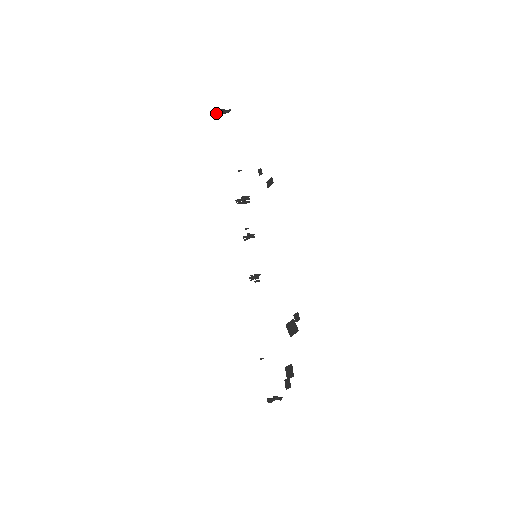
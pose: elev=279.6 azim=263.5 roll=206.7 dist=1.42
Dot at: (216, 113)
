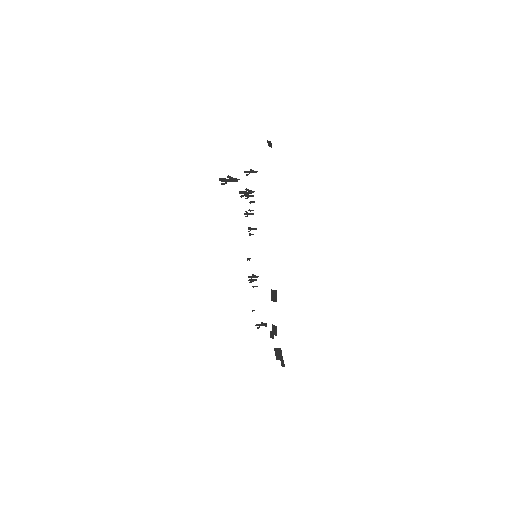
Dot at: (221, 180)
